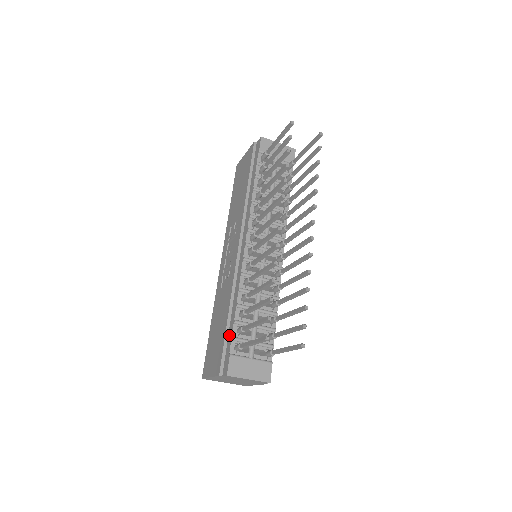
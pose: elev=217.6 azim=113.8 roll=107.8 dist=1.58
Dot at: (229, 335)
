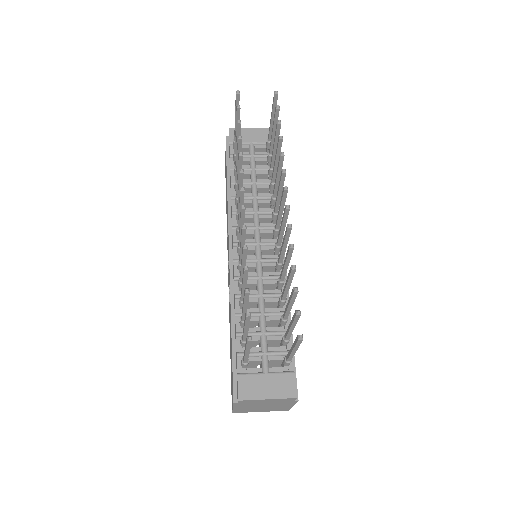
Dot at: (235, 352)
